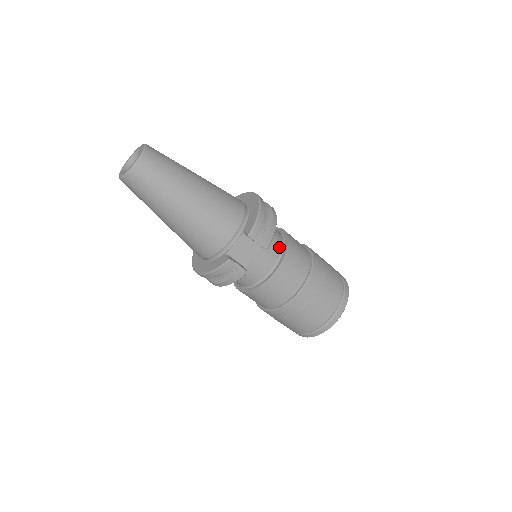
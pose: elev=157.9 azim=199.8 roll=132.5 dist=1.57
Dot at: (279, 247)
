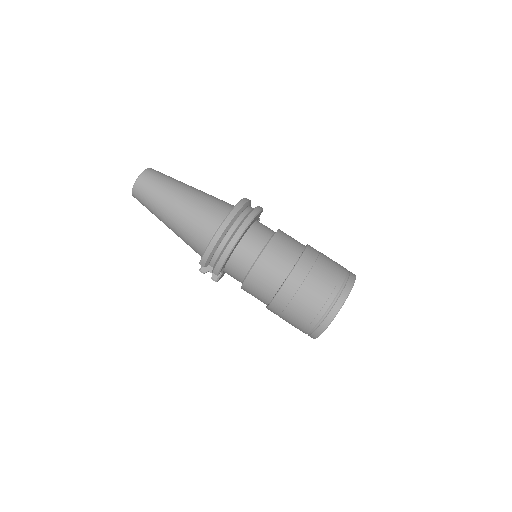
Dot at: (246, 268)
